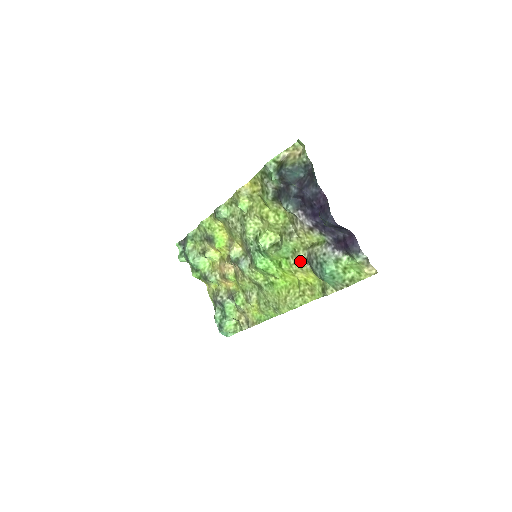
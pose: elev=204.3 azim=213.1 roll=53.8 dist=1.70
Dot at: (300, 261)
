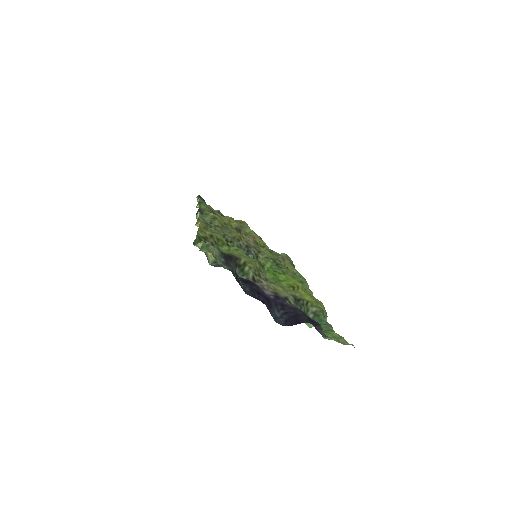
Dot at: occluded
